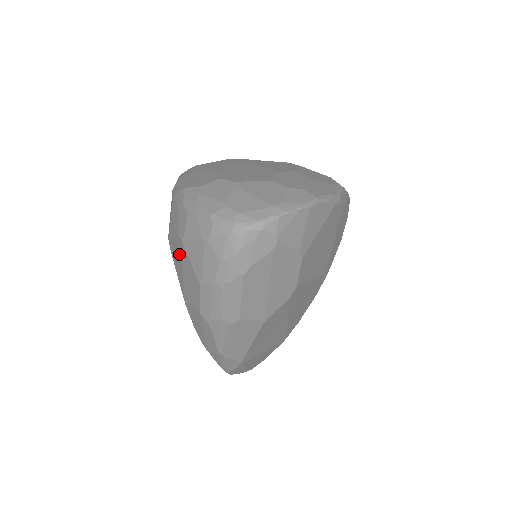
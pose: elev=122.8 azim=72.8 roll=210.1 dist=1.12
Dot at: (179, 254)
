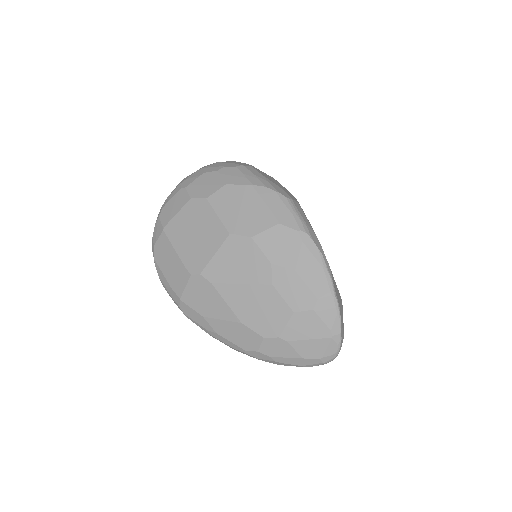
Dot at: occluded
